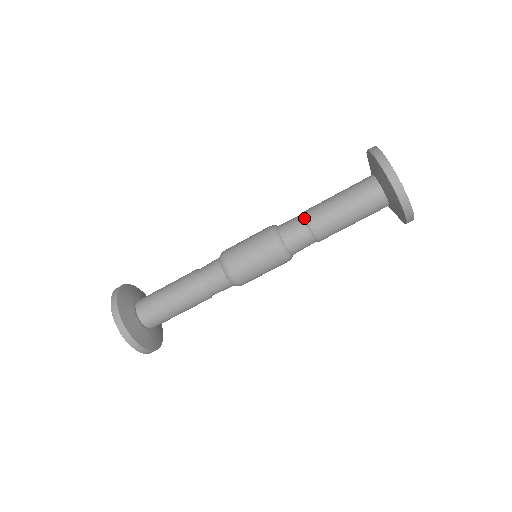
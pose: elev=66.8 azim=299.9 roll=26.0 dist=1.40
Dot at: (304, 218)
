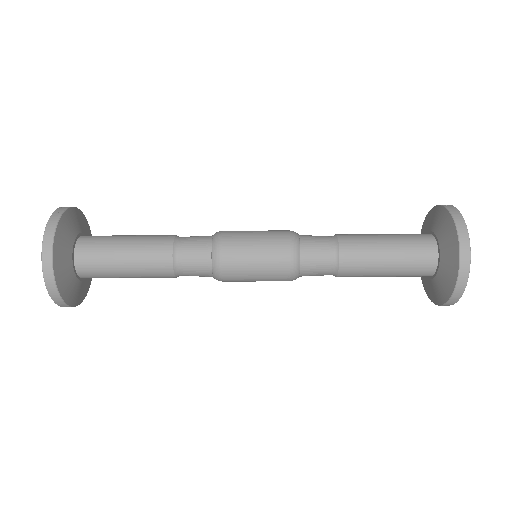
Dot at: (337, 242)
